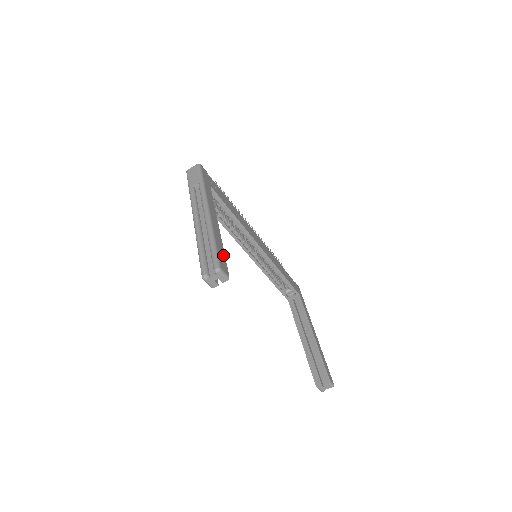
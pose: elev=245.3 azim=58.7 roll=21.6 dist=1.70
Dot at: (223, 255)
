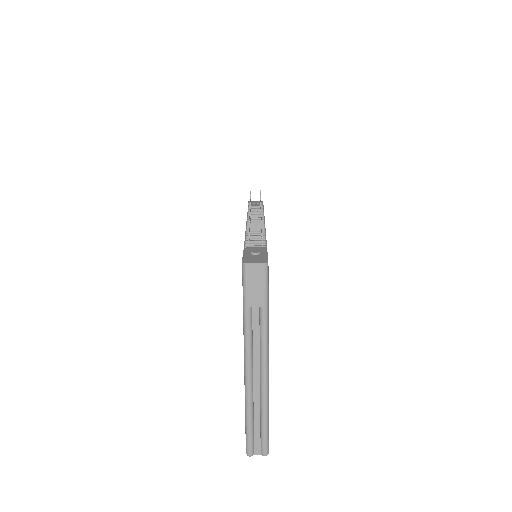
Dot at: occluded
